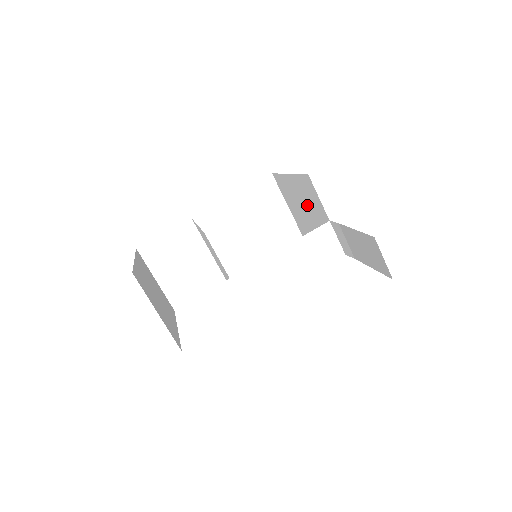
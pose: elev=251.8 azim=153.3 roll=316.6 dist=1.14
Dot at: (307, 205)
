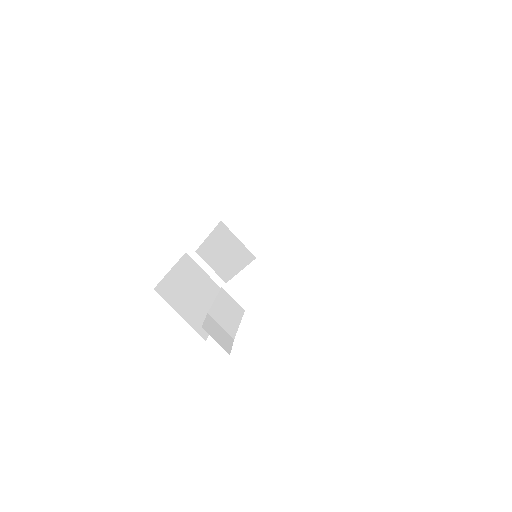
Dot at: occluded
